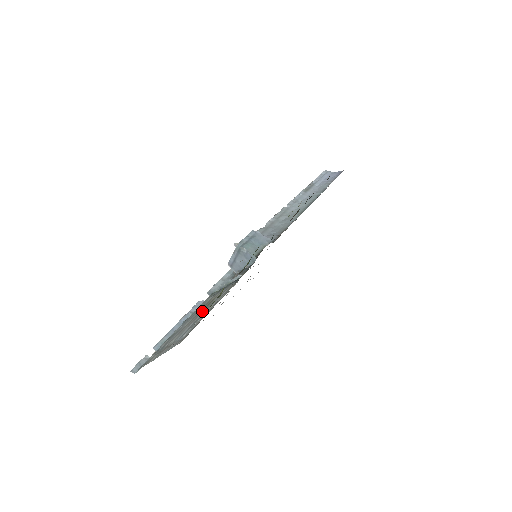
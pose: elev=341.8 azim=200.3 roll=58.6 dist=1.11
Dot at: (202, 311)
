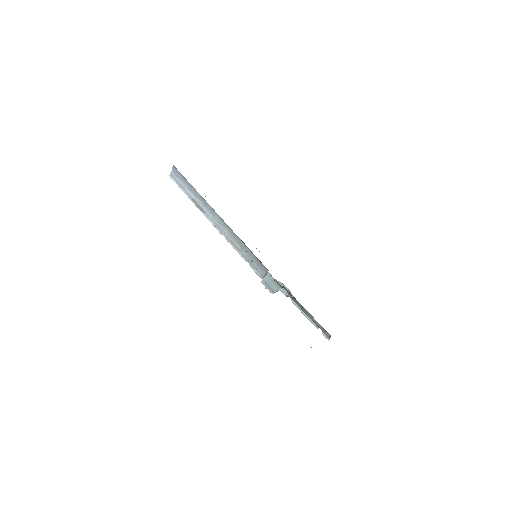
Dot at: occluded
